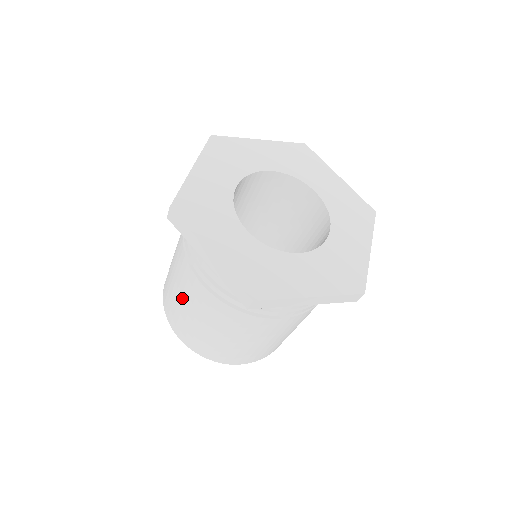
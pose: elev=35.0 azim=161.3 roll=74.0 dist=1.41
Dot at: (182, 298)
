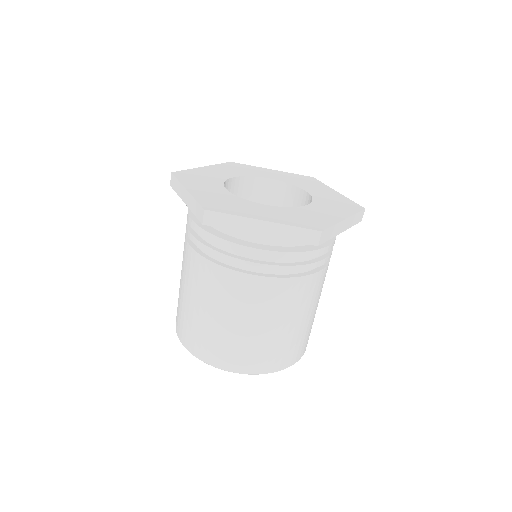
Dot at: (230, 316)
